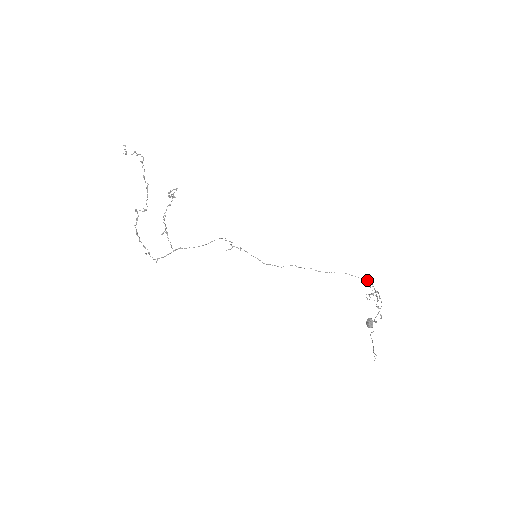
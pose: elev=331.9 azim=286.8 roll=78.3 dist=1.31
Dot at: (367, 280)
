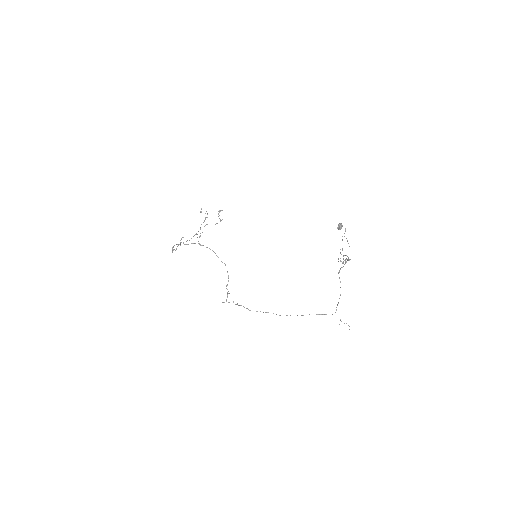
Dot at: (339, 272)
